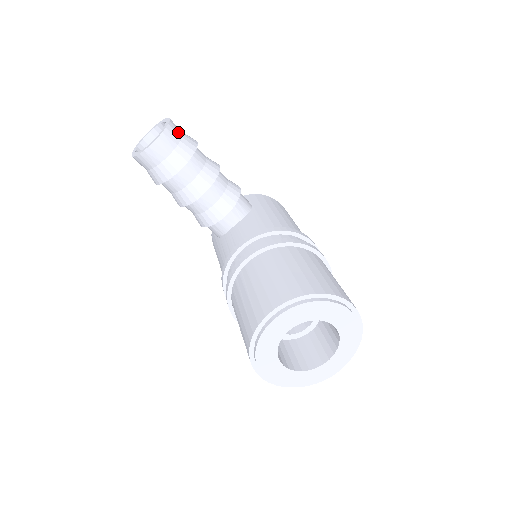
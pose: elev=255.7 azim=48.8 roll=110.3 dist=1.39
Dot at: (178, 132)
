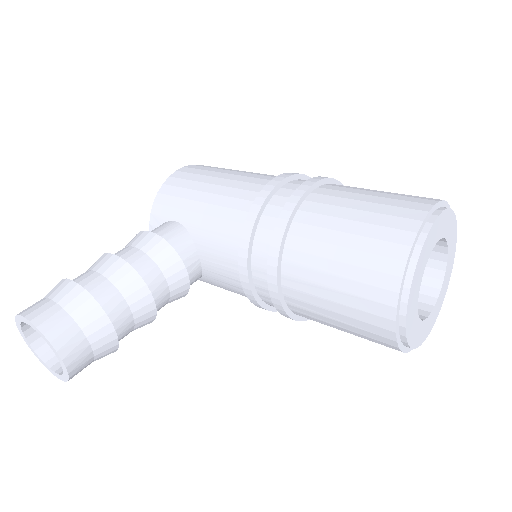
Dot at: (52, 312)
